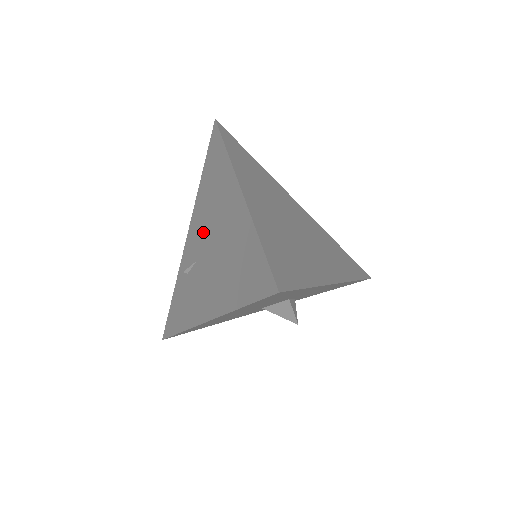
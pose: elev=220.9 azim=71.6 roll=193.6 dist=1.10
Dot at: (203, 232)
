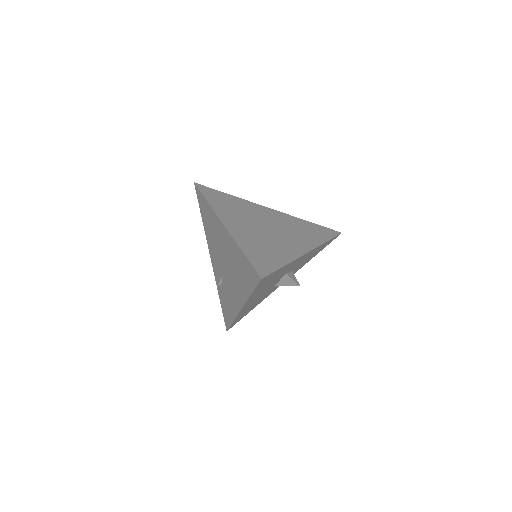
Dot at: (218, 256)
